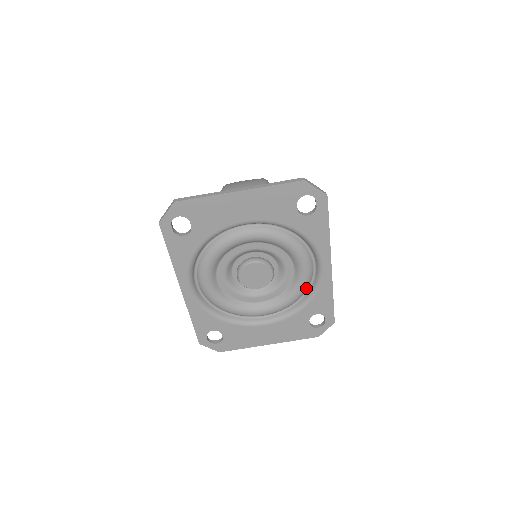
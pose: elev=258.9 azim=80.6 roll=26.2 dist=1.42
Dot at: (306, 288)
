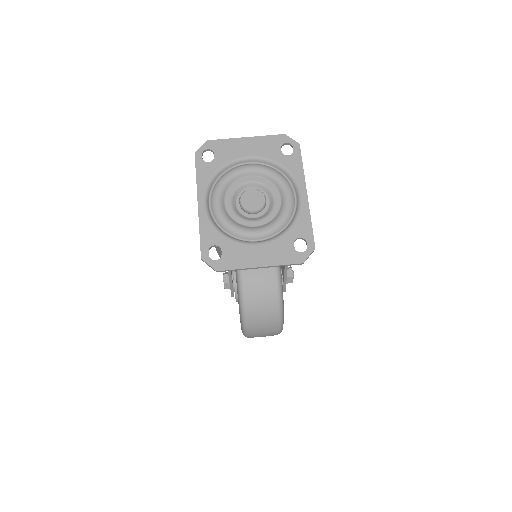
Dot at: (290, 215)
